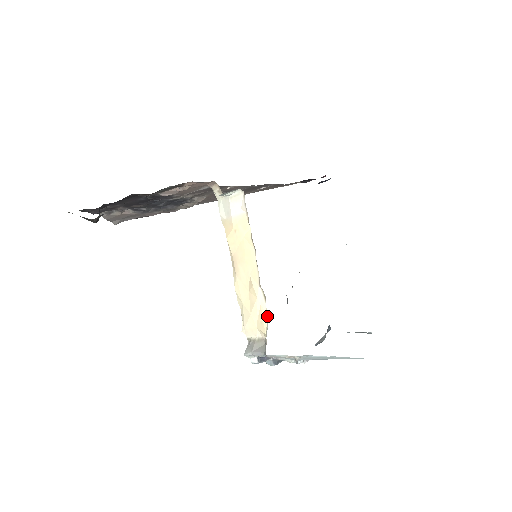
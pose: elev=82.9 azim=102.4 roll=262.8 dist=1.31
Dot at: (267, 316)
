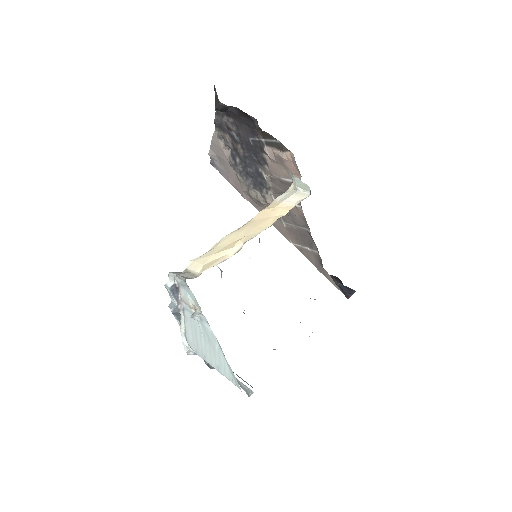
Dot at: occluded
